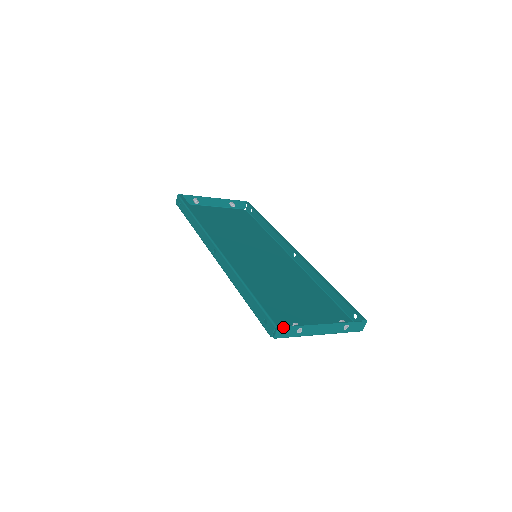
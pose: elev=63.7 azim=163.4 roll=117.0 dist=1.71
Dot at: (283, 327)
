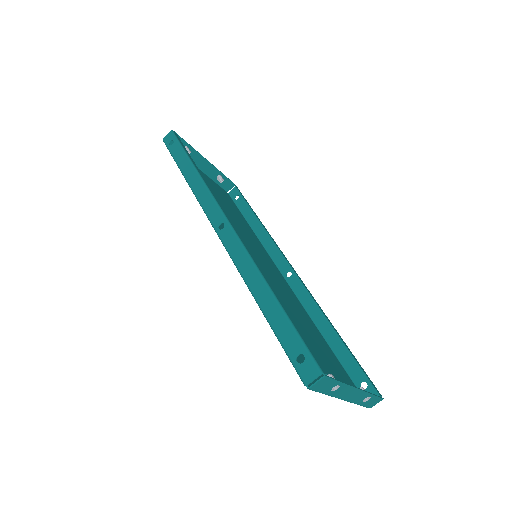
Dot at: (329, 377)
